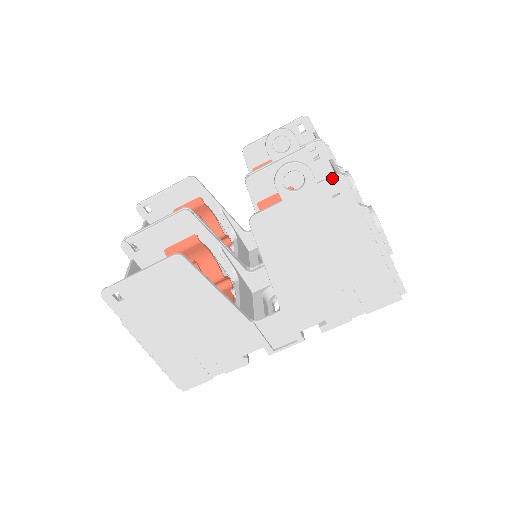
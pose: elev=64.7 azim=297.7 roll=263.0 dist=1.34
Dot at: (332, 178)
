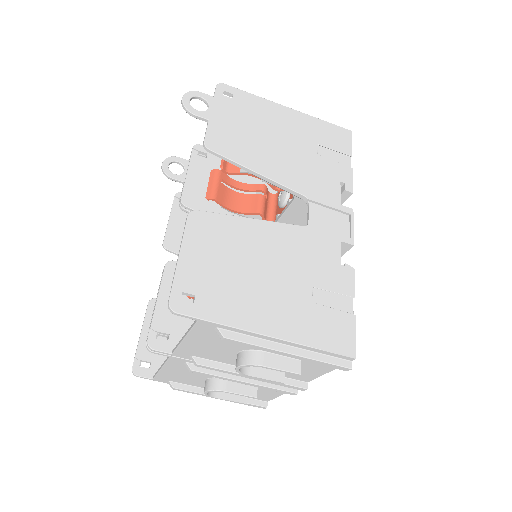
Dot at: (217, 88)
